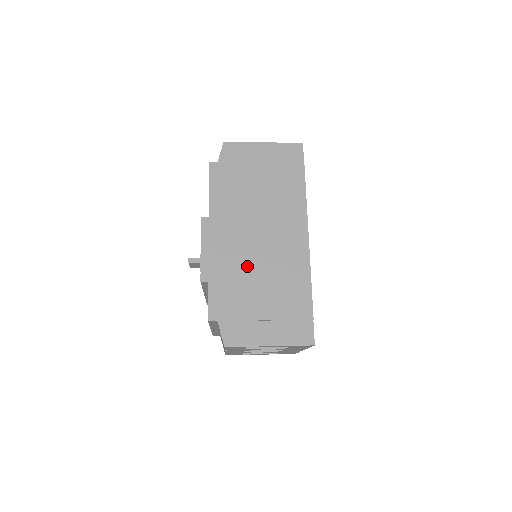
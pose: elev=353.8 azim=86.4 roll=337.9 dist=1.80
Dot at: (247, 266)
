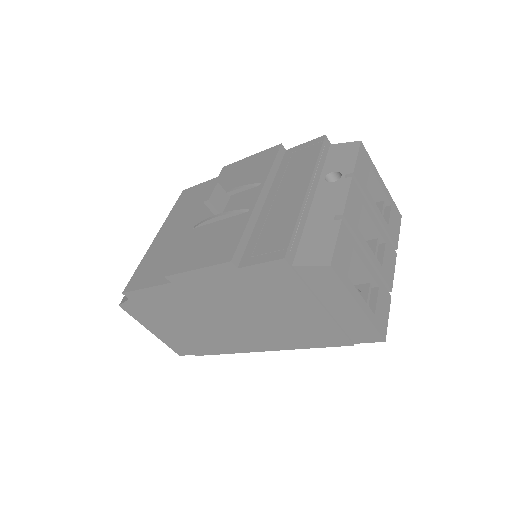
Dot at: occluded
